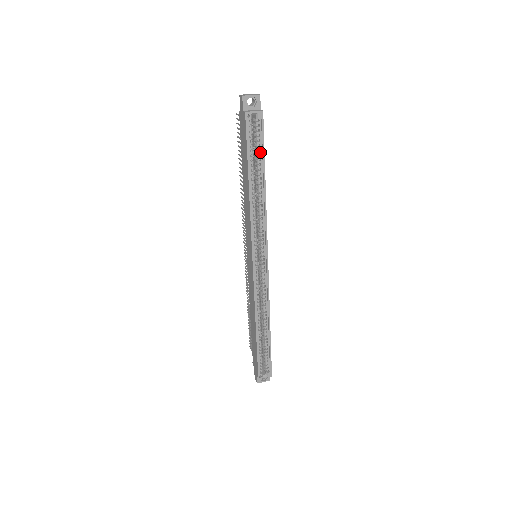
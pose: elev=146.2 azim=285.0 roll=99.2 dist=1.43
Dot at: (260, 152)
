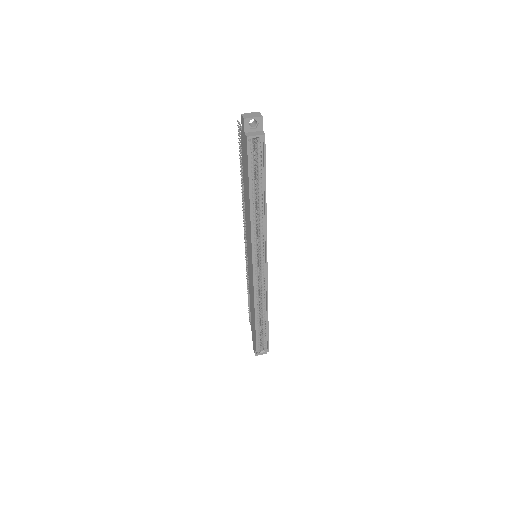
Dot at: (261, 172)
